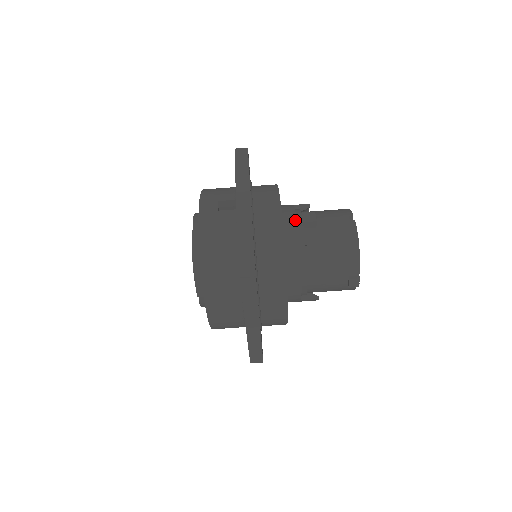
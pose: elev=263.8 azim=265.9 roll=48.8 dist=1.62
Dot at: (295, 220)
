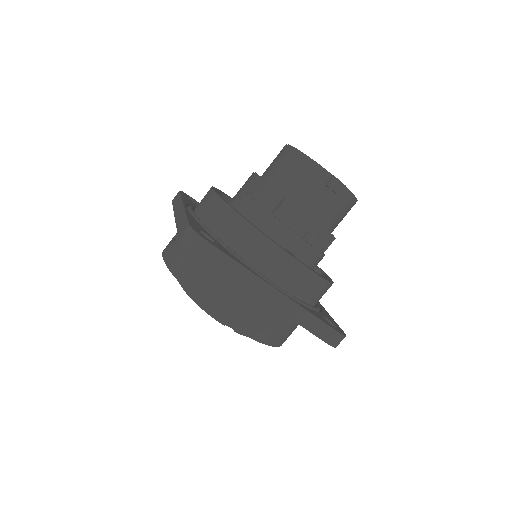
Dot at: (241, 192)
